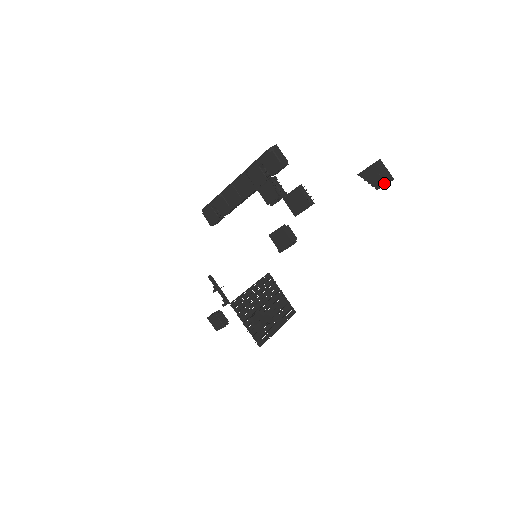
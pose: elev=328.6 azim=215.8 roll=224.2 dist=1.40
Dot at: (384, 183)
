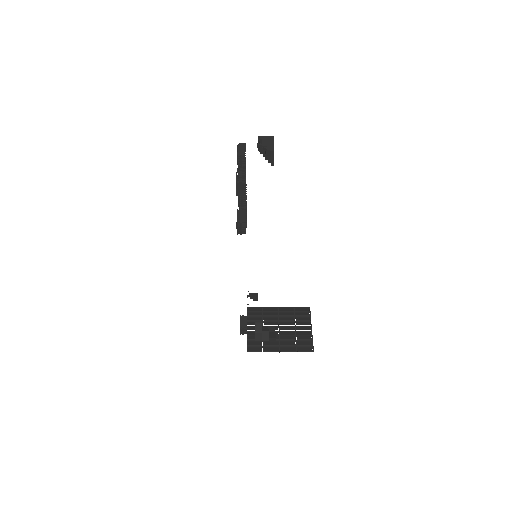
Dot at: (268, 155)
